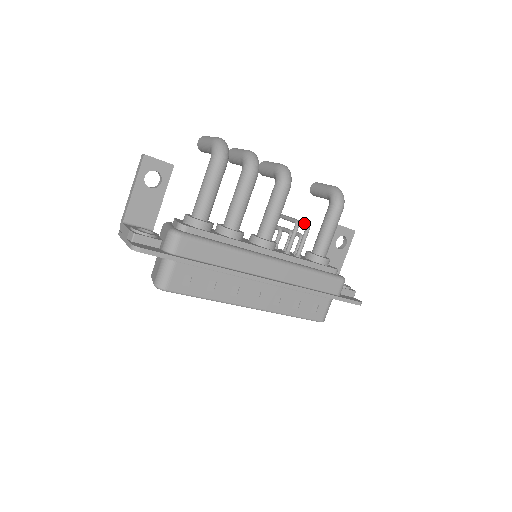
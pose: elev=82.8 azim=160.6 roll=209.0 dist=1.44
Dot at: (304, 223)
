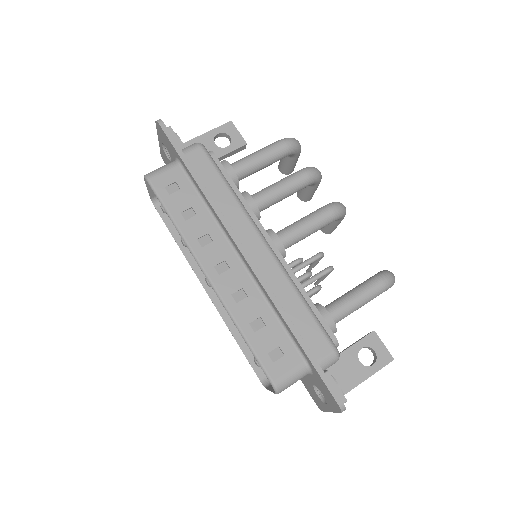
Dot at: occluded
